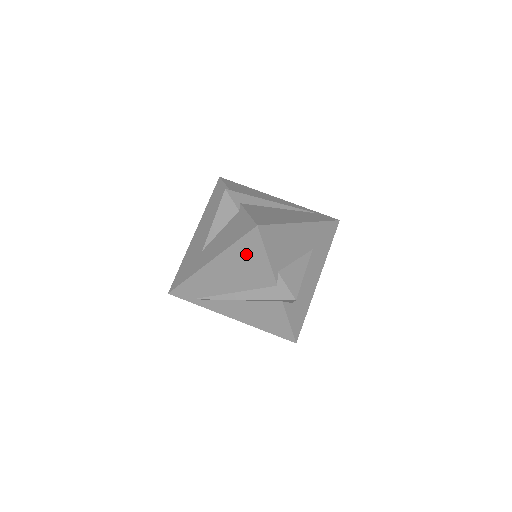
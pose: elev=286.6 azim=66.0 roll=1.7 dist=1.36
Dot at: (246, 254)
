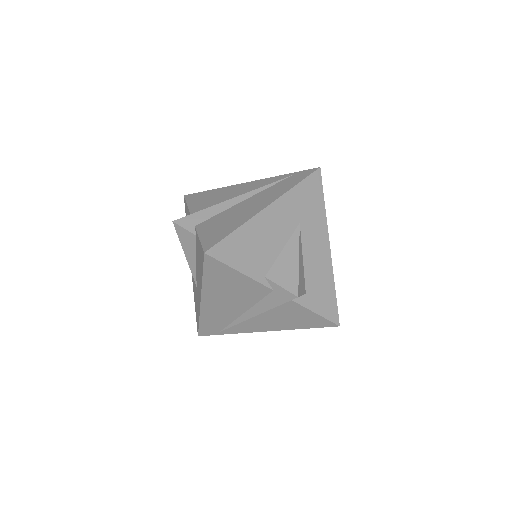
Dot at: (221, 279)
